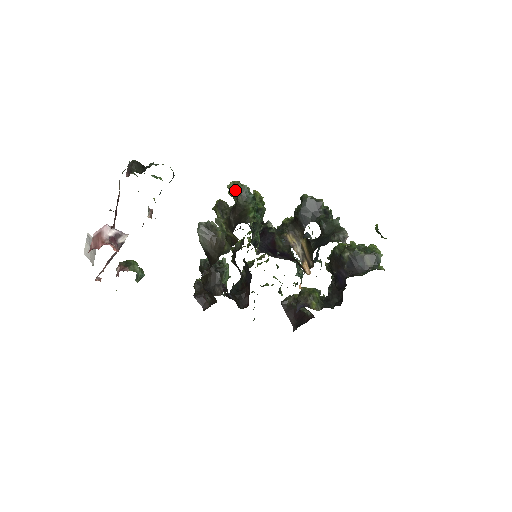
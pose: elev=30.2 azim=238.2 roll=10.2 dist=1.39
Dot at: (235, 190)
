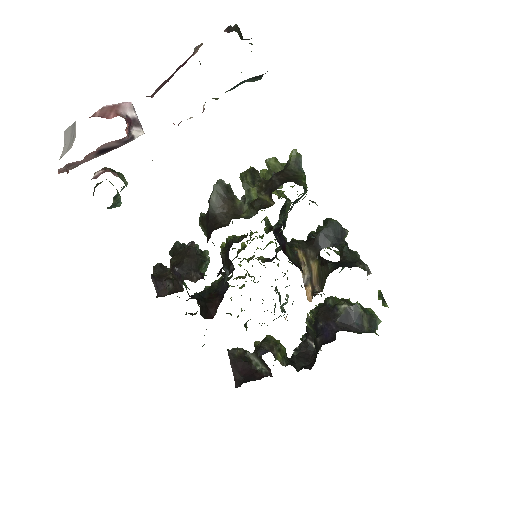
Dot at: (276, 166)
